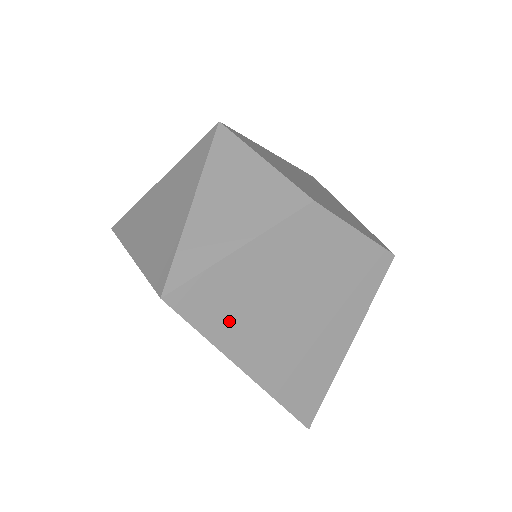
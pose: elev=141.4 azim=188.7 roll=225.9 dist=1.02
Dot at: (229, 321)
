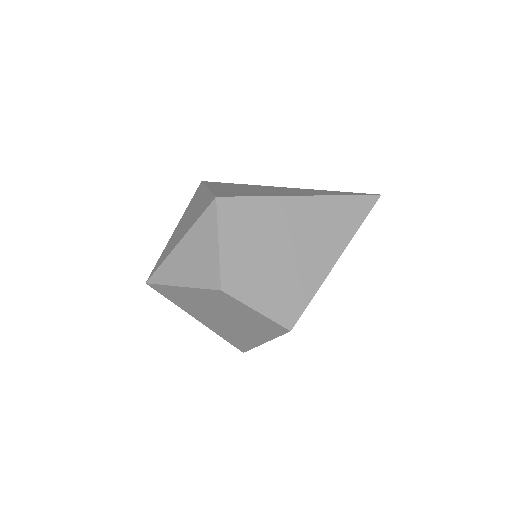
Dot at: (183, 303)
